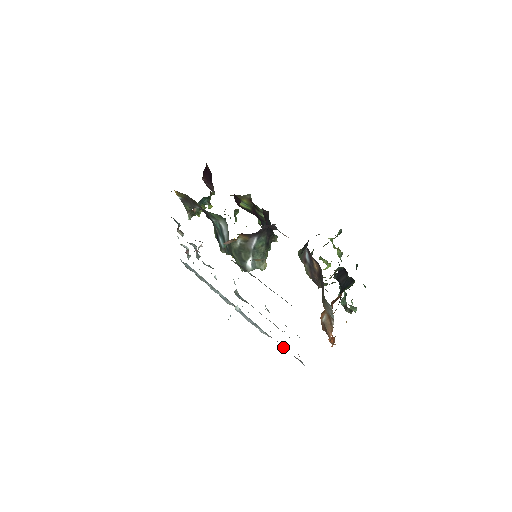
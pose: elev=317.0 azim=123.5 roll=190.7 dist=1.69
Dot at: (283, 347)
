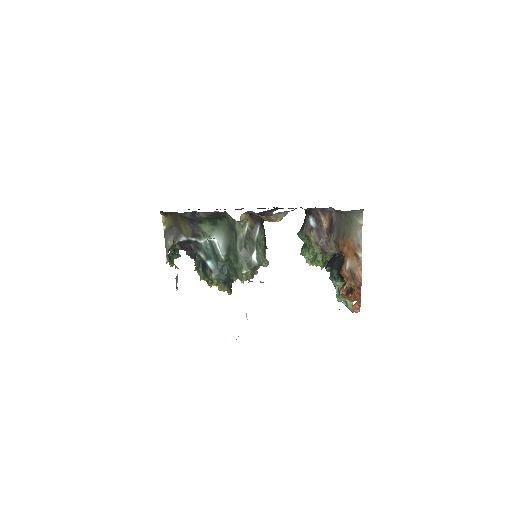
Dot at: occluded
